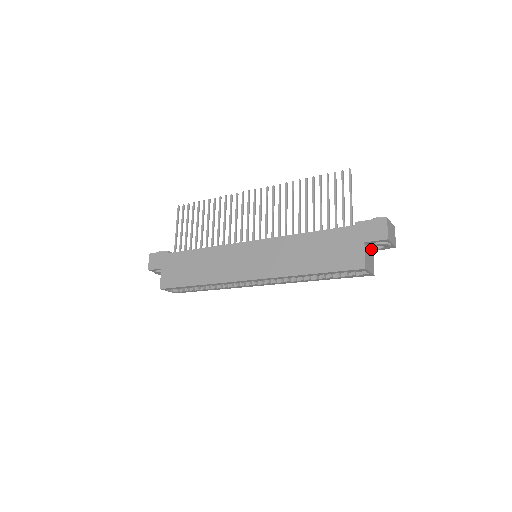
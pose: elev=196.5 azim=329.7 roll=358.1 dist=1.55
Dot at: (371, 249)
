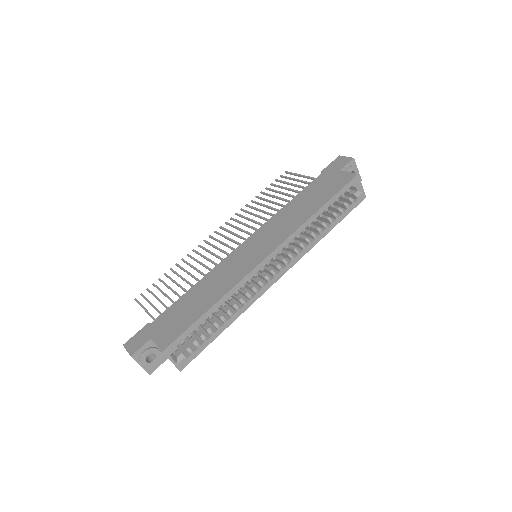
Dot at: occluded
